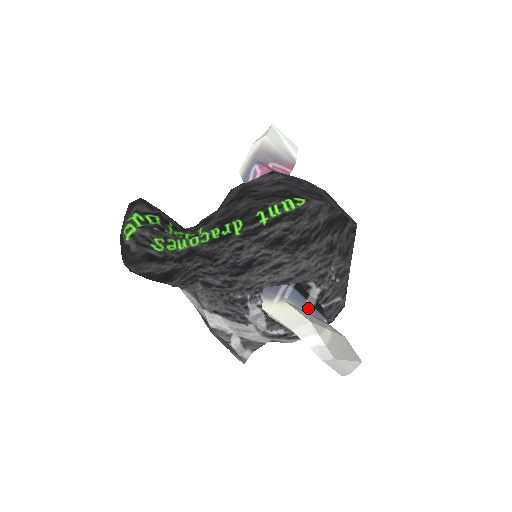
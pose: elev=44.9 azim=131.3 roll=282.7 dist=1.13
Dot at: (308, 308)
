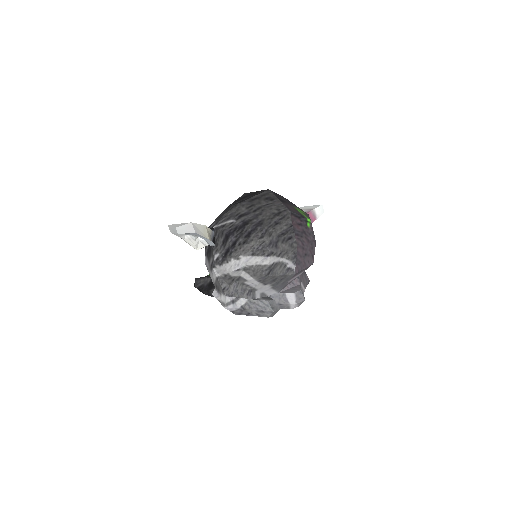
Dot at: occluded
